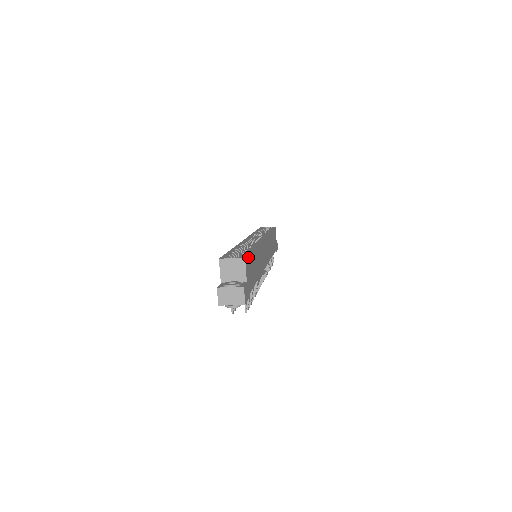
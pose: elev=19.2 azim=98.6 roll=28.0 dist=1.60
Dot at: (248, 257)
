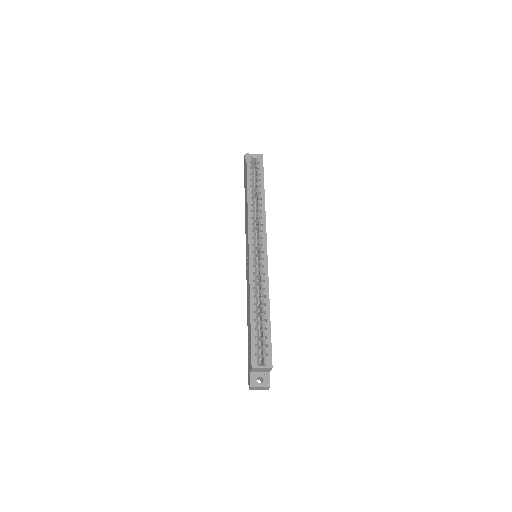
Dot at: (271, 352)
